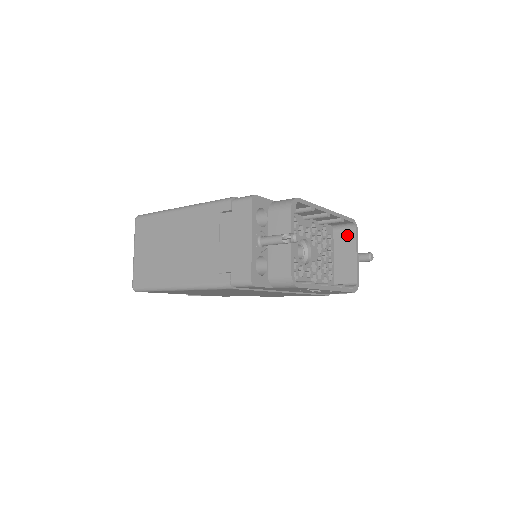
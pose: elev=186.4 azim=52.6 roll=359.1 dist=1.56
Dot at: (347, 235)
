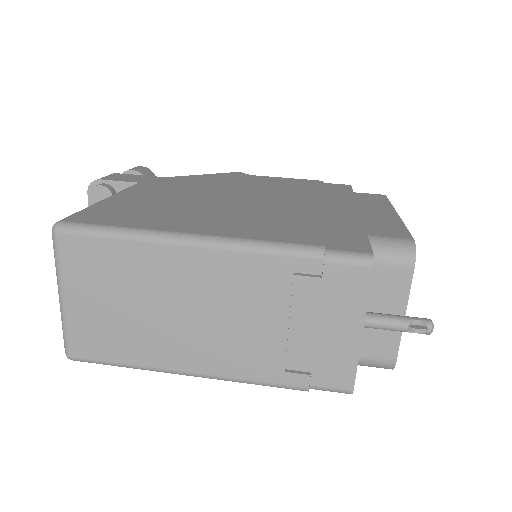
Dot at: occluded
